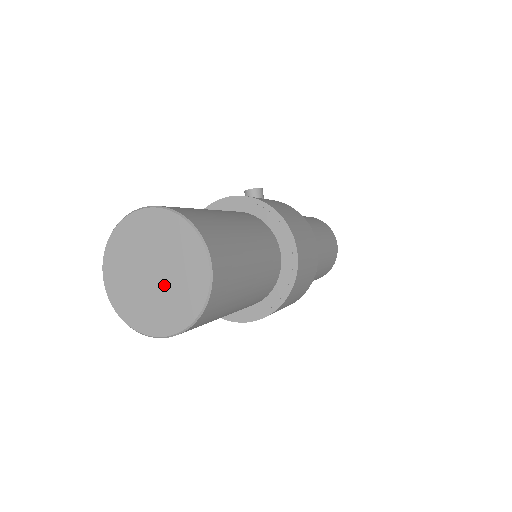
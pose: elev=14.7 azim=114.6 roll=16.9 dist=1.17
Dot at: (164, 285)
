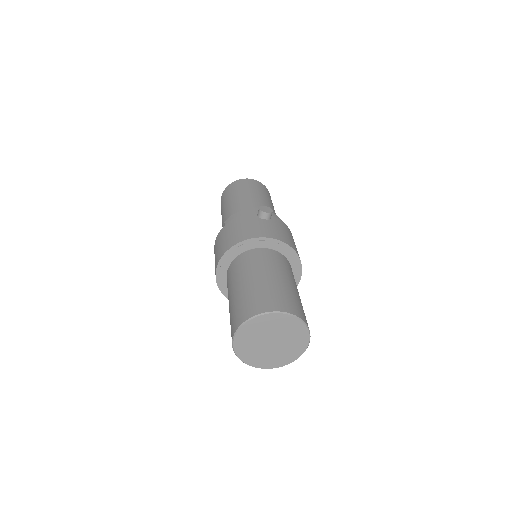
Dot at: (276, 349)
